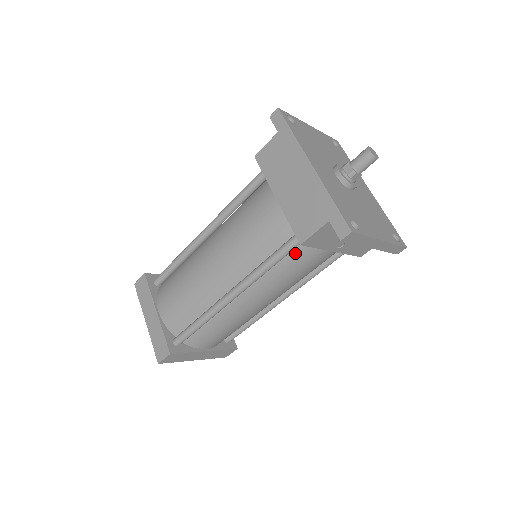
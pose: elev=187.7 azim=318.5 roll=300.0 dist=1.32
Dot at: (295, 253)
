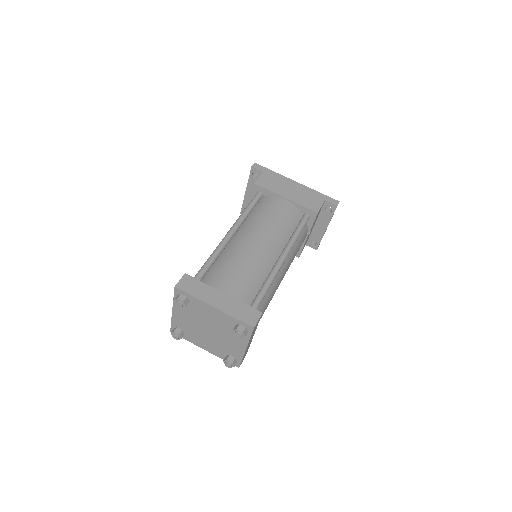
Dot at: occluded
